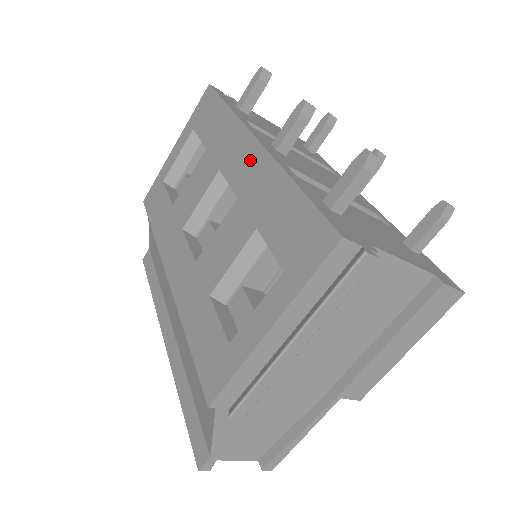
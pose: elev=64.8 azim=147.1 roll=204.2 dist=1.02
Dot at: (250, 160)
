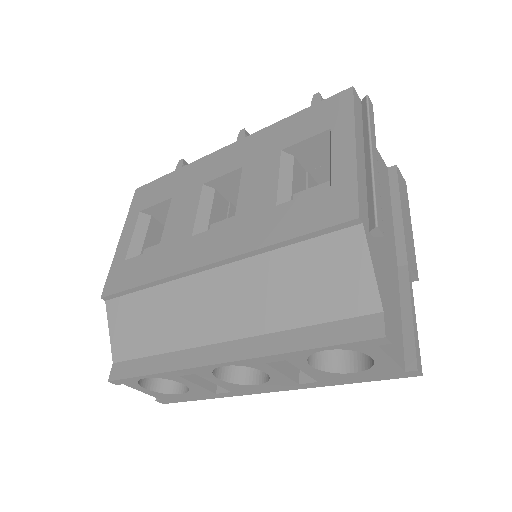
Dot at: (234, 152)
